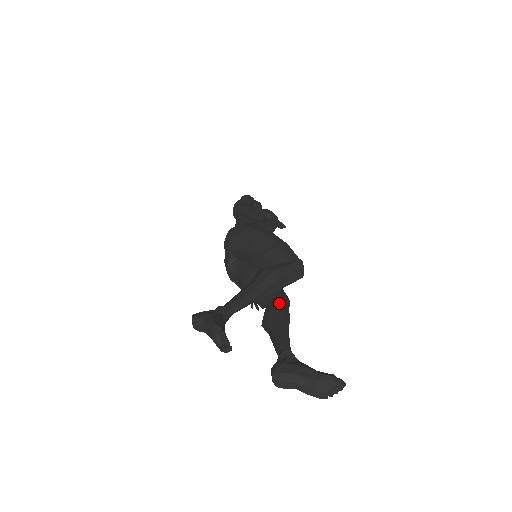
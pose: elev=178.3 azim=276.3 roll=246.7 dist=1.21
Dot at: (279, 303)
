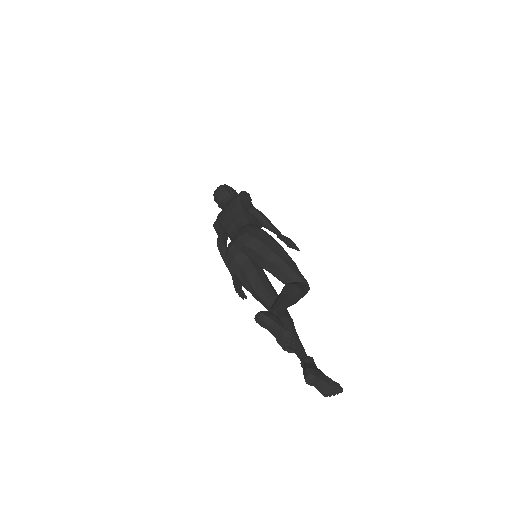
Dot at: (287, 310)
